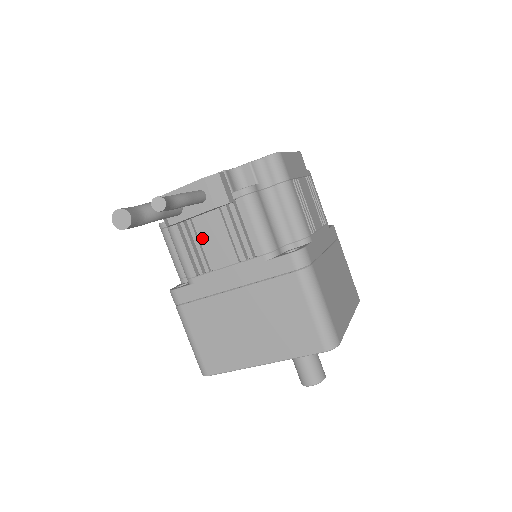
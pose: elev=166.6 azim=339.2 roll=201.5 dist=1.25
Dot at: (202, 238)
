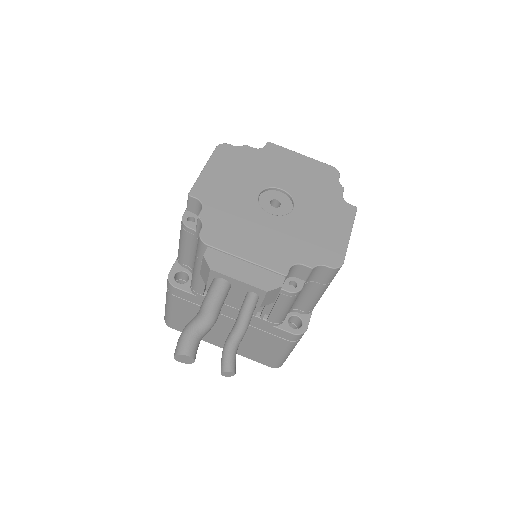
Dot at: occluded
